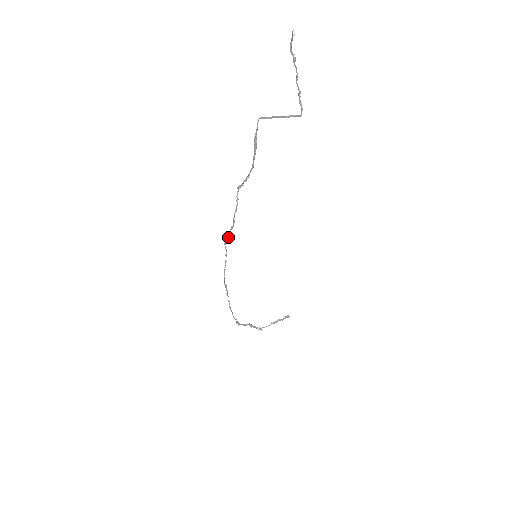
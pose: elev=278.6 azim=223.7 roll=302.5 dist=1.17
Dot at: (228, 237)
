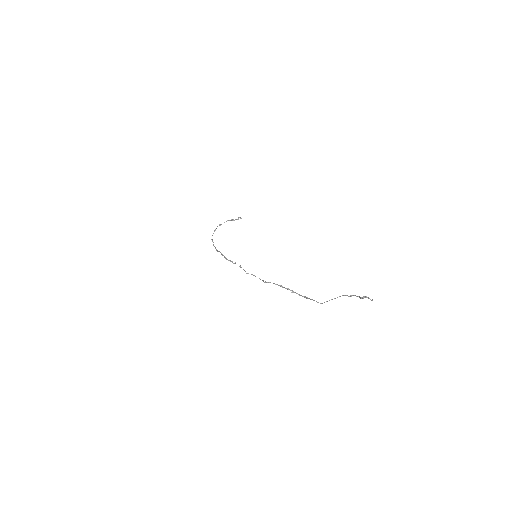
Dot at: occluded
